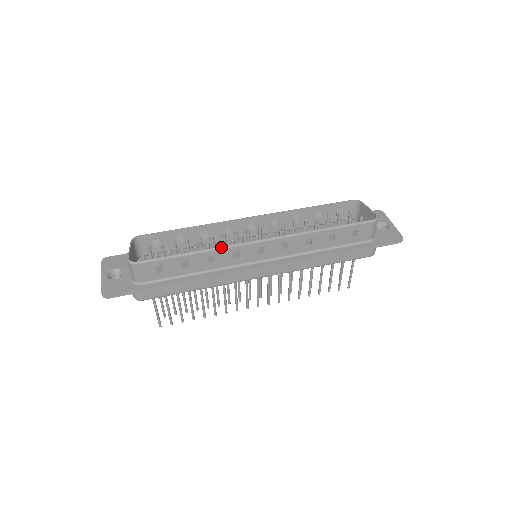
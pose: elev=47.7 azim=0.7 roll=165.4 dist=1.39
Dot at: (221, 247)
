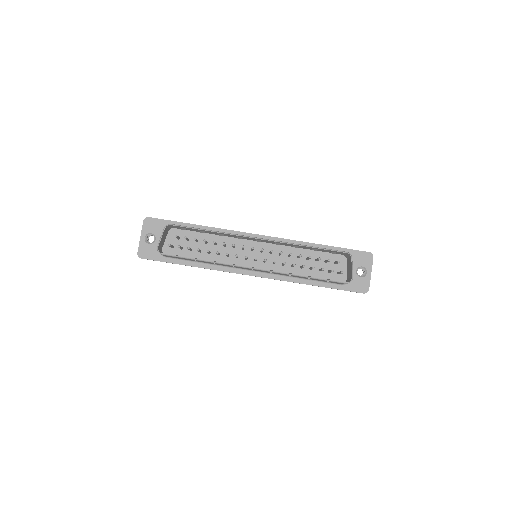
Dot at: (224, 264)
